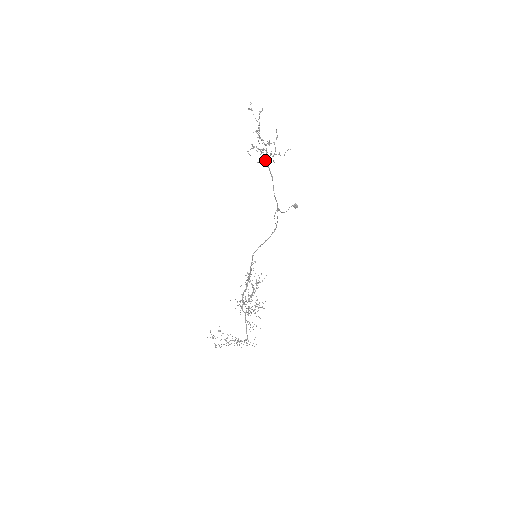
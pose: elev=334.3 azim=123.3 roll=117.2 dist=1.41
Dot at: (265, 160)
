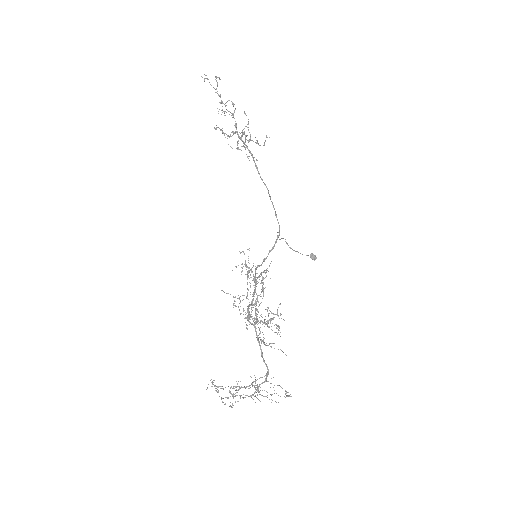
Dot at: (236, 131)
